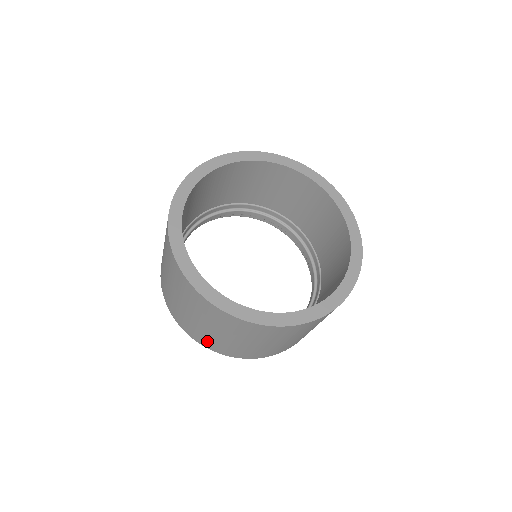
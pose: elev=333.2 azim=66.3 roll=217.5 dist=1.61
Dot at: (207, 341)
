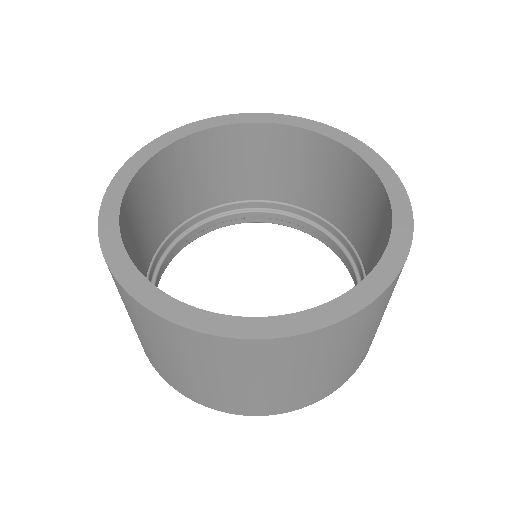
Dot at: (155, 363)
